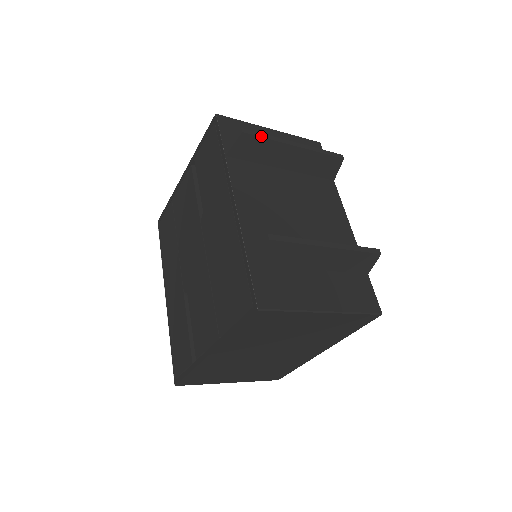
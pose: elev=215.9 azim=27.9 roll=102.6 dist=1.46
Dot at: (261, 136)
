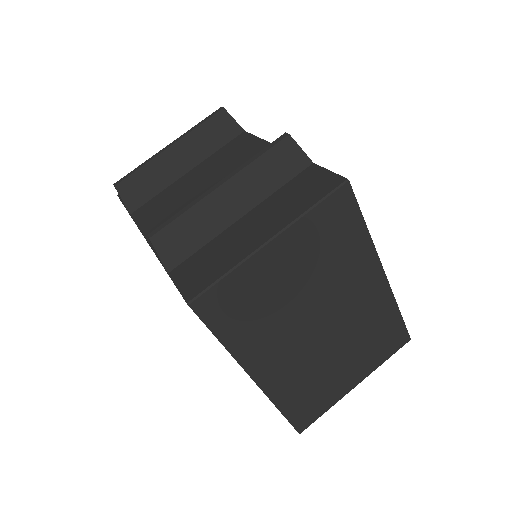
Dot at: (133, 172)
